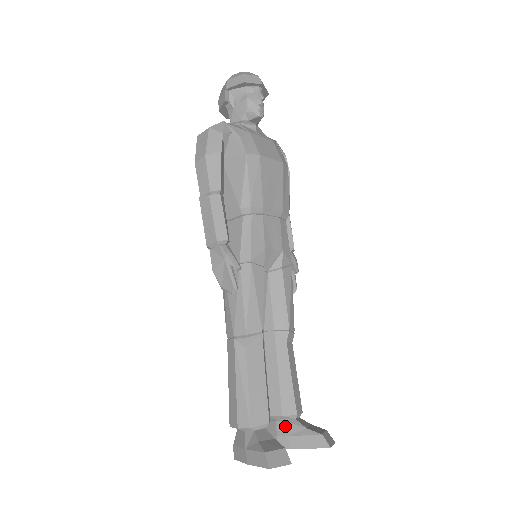
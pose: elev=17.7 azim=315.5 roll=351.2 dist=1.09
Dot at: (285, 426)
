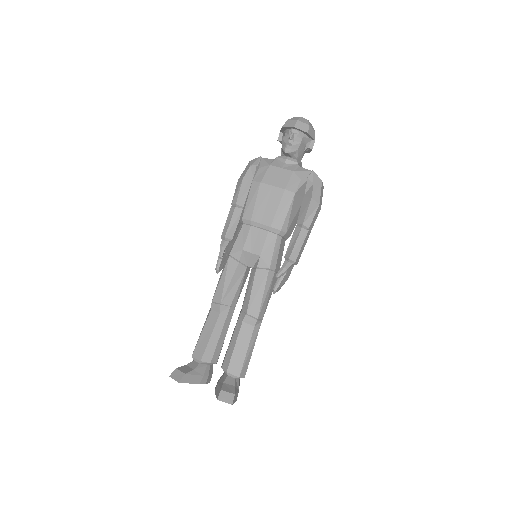
Dot at: (222, 376)
